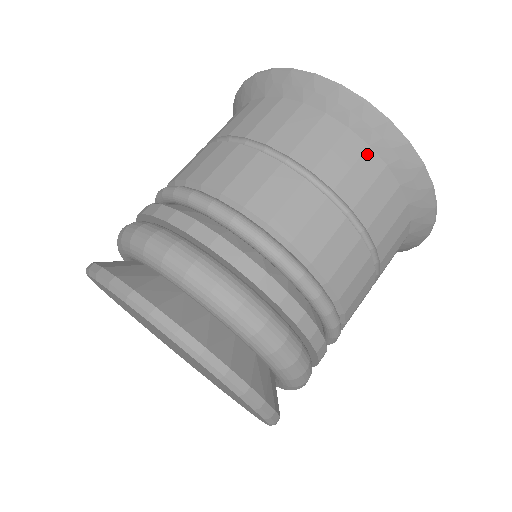
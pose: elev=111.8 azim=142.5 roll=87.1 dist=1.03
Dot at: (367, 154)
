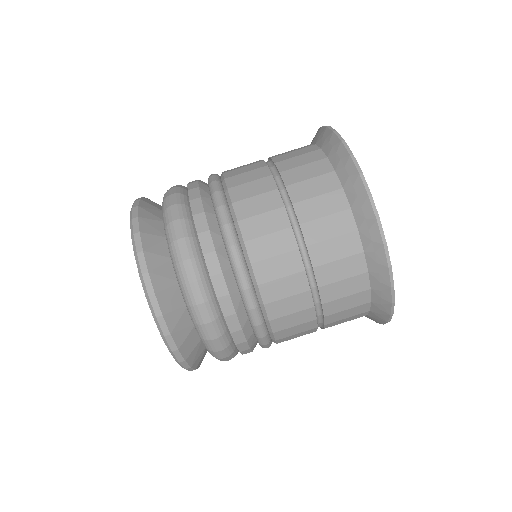
Dot at: (345, 213)
